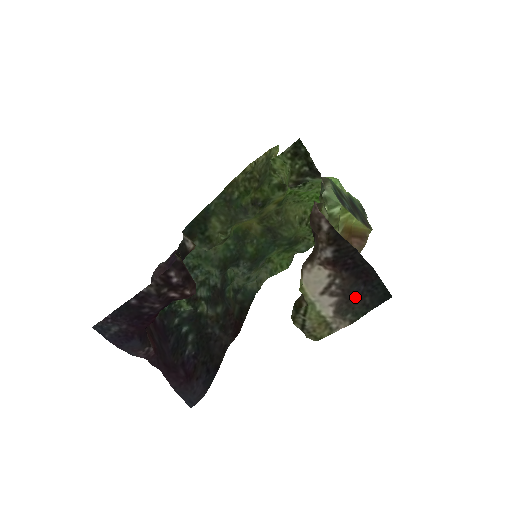
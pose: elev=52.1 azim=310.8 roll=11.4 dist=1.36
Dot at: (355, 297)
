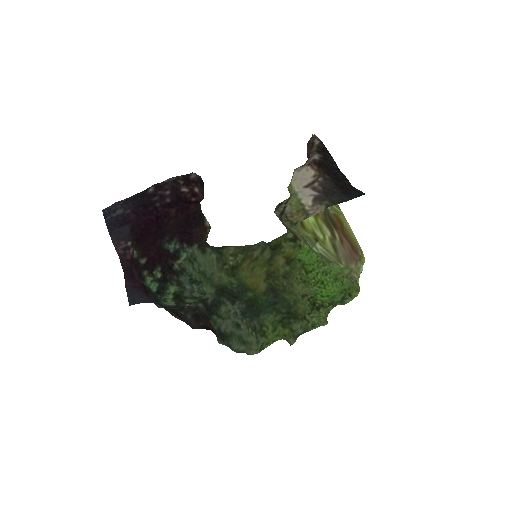
Dot at: (334, 194)
